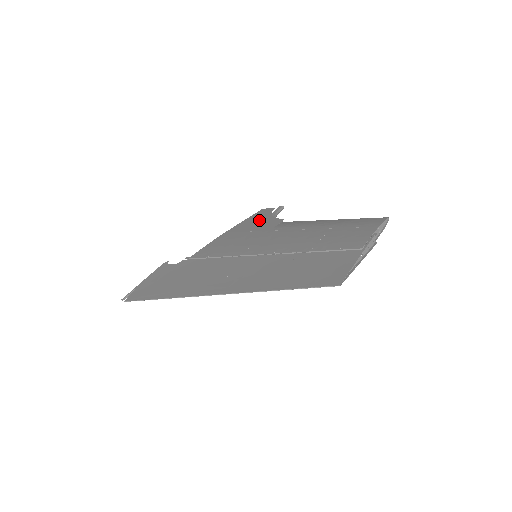
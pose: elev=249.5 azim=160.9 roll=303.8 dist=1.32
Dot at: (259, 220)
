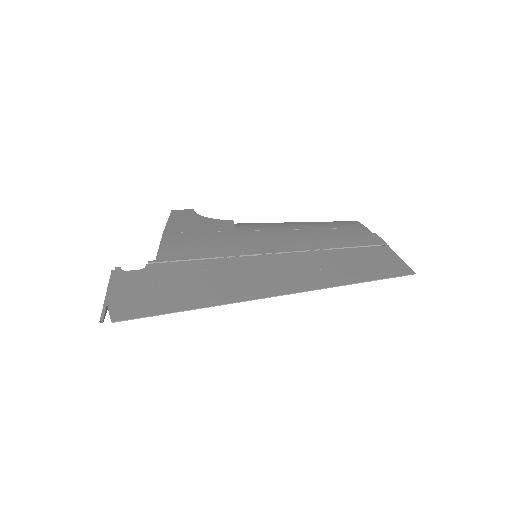
Dot at: (195, 221)
